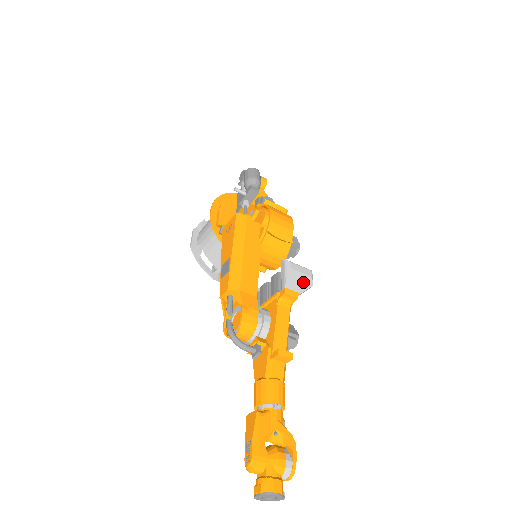
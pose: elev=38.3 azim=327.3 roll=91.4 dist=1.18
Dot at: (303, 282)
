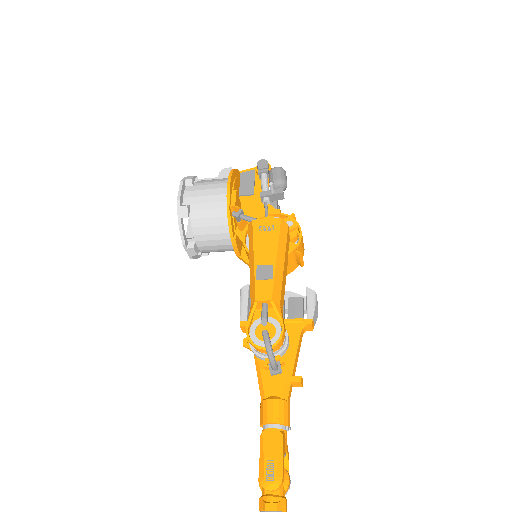
Dot at: (316, 315)
